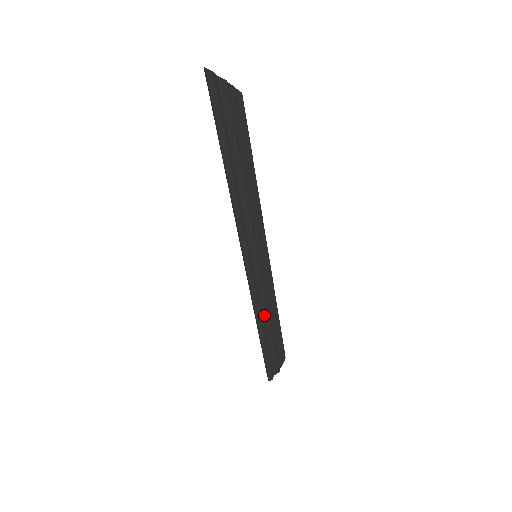
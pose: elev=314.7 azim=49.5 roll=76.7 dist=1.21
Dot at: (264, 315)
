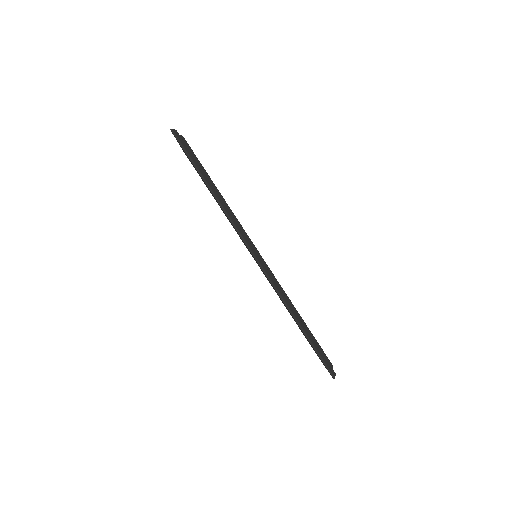
Dot at: (291, 306)
